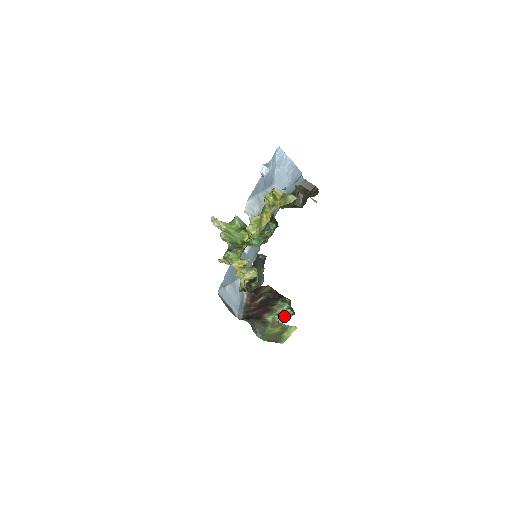
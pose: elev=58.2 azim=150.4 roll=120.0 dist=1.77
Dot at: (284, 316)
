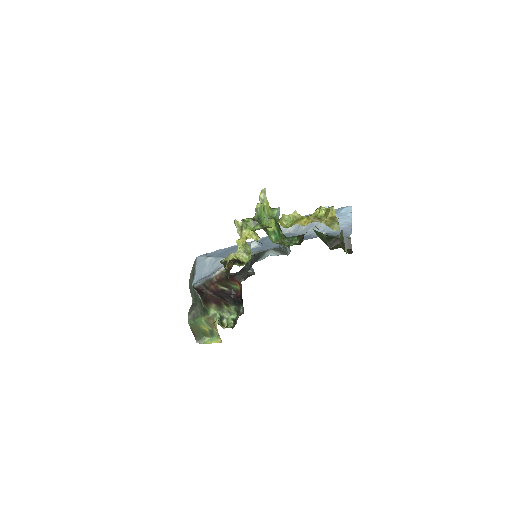
Dot at: (224, 322)
